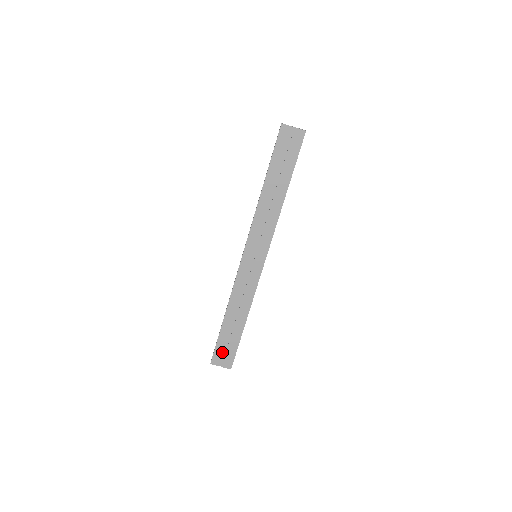
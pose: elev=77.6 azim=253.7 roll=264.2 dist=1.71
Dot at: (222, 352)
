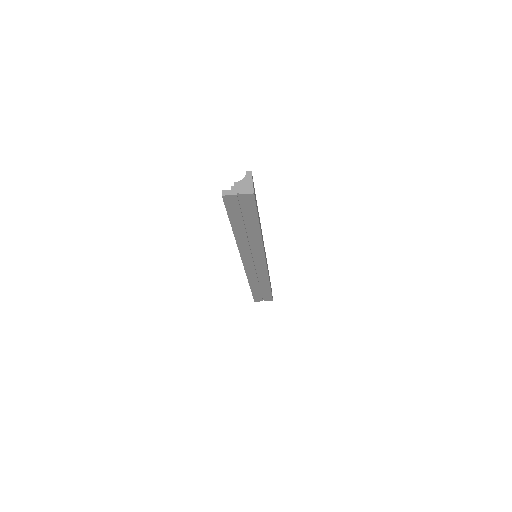
Dot at: (260, 297)
